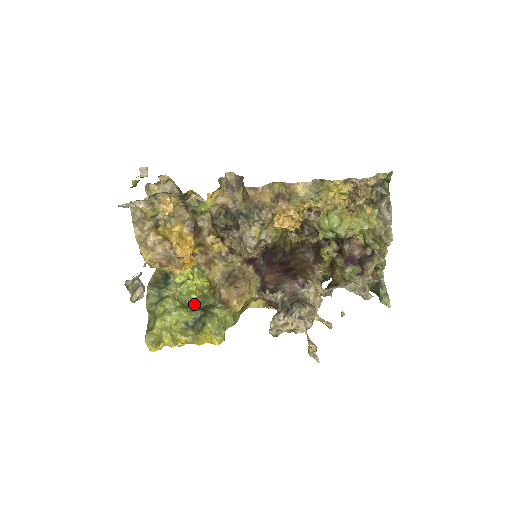
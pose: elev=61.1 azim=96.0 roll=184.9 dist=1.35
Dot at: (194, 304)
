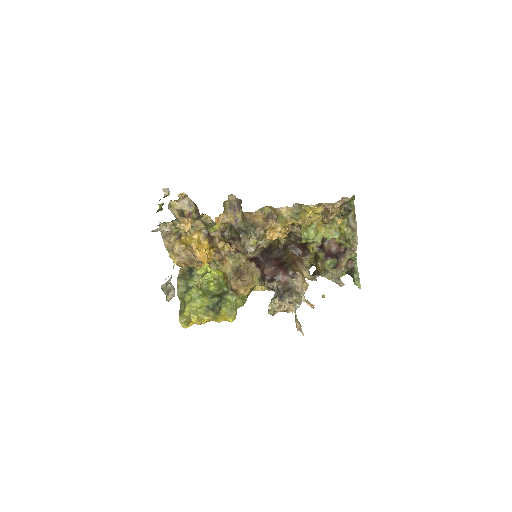
Dot at: (213, 290)
